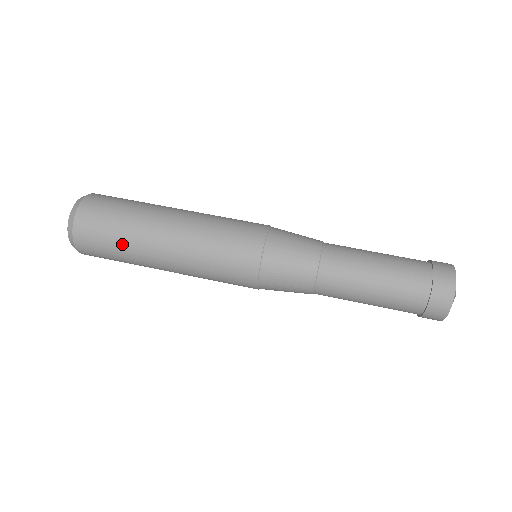
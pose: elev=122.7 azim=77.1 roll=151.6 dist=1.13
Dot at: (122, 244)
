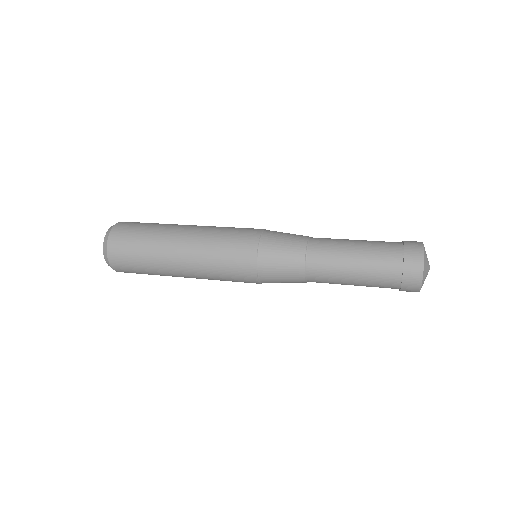
Dot at: (156, 224)
